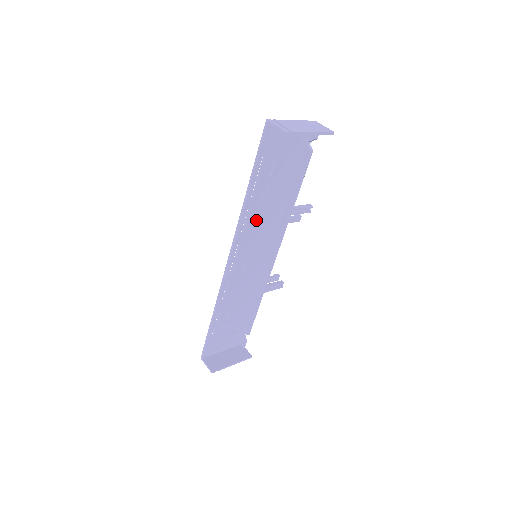
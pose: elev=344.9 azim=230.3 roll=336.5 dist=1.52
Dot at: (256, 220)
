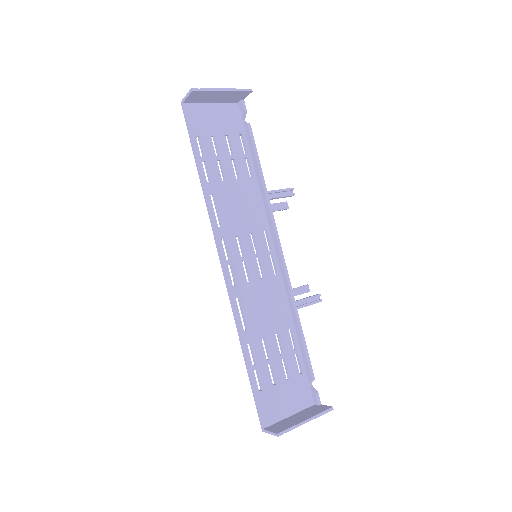
Dot at: (229, 209)
